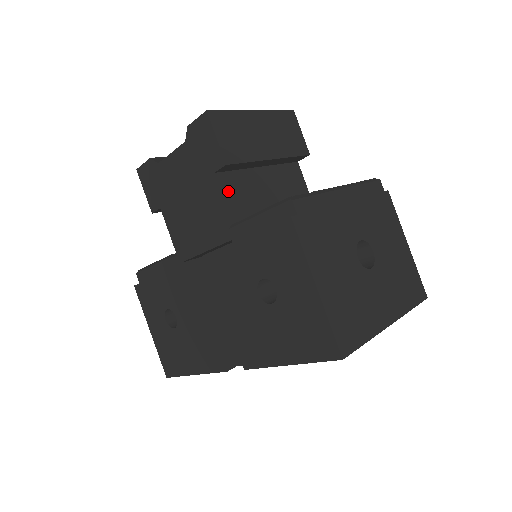
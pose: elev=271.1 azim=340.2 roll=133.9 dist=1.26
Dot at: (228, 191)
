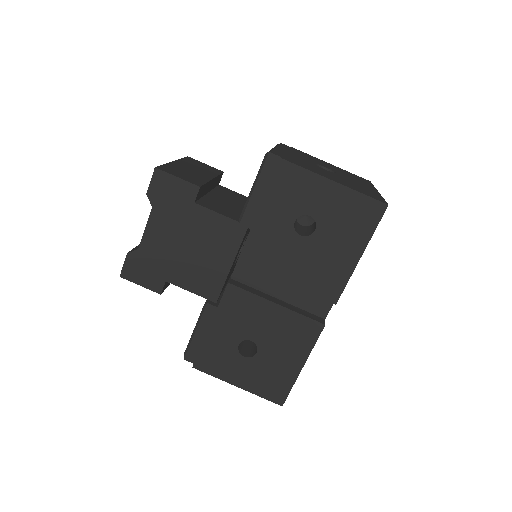
Dot at: (212, 208)
